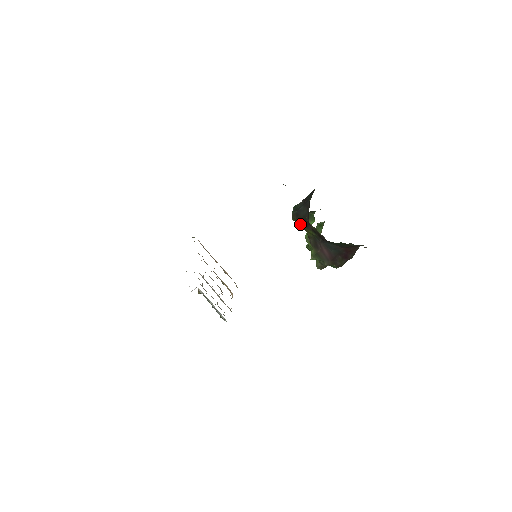
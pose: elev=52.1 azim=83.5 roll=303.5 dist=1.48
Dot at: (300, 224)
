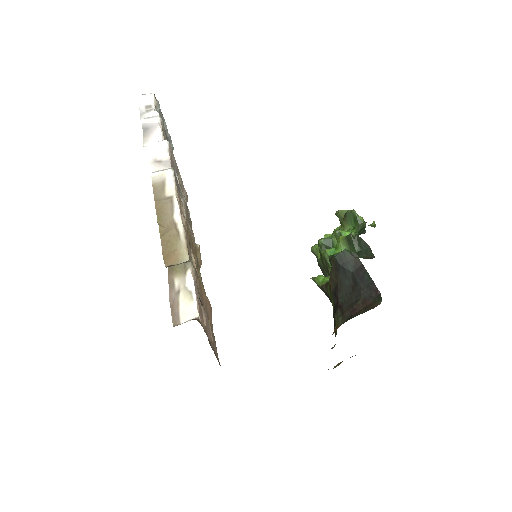
Dot at: (330, 279)
